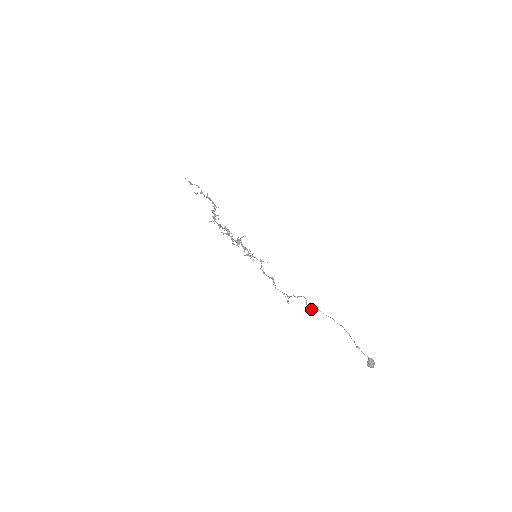
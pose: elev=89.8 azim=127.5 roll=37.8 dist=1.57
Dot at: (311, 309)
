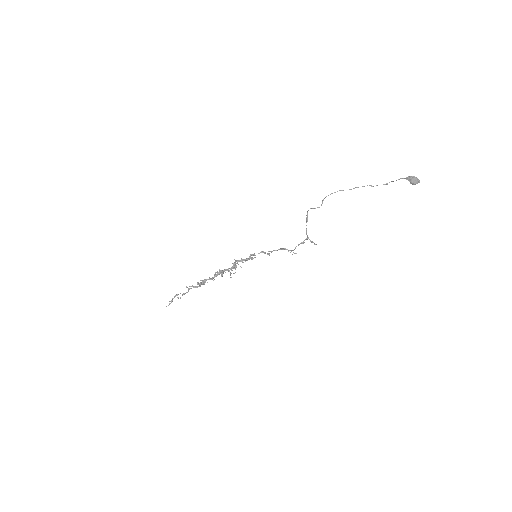
Dot at: (321, 205)
